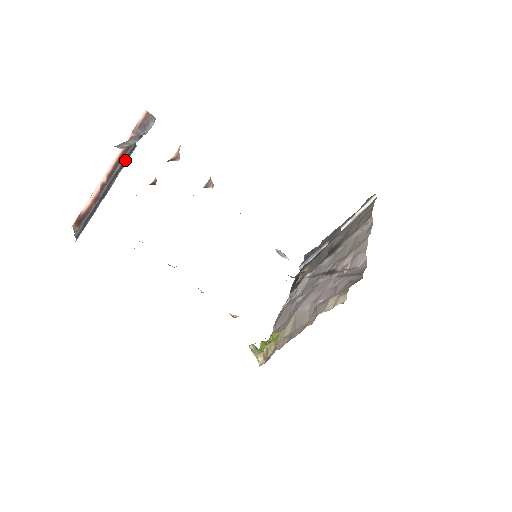
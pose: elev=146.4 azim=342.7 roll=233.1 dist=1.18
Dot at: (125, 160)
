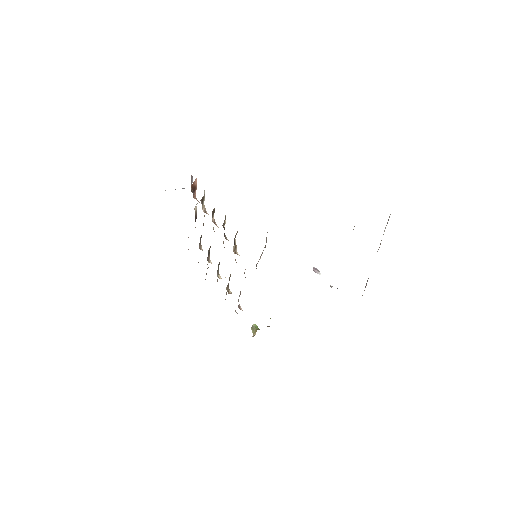
Dot at: occluded
